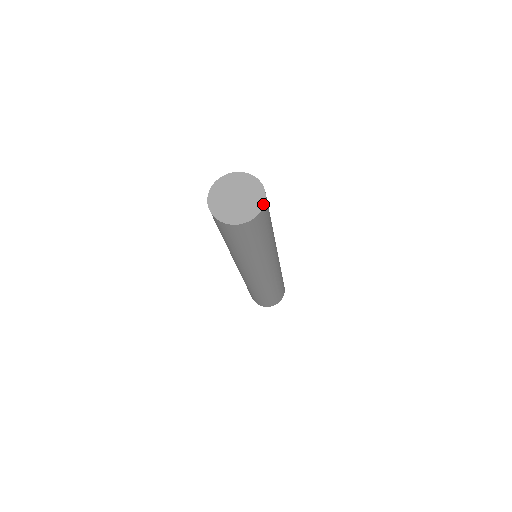
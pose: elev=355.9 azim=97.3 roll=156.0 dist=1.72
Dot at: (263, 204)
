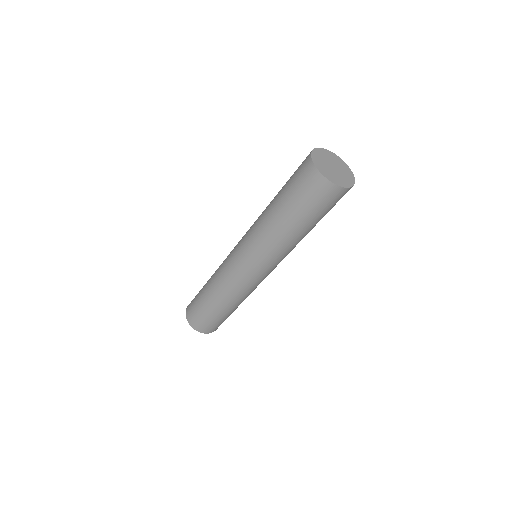
Dot at: (350, 169)
